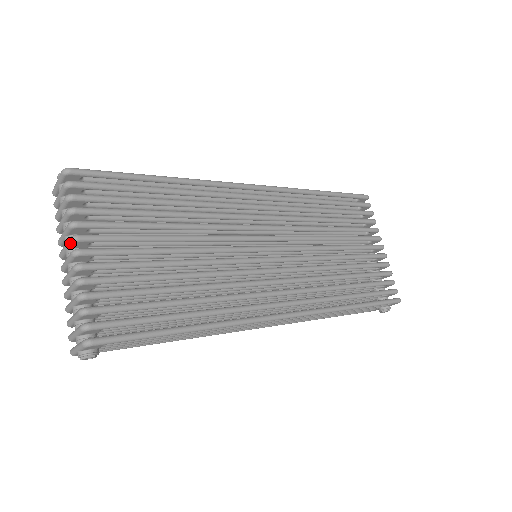
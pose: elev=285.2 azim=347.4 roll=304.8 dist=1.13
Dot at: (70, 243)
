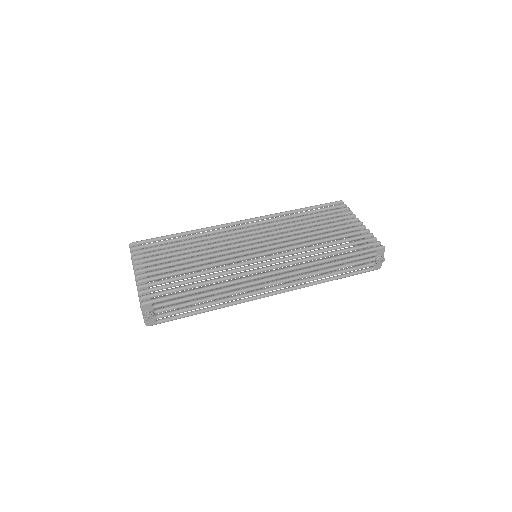
Dot at: (134, 271)
